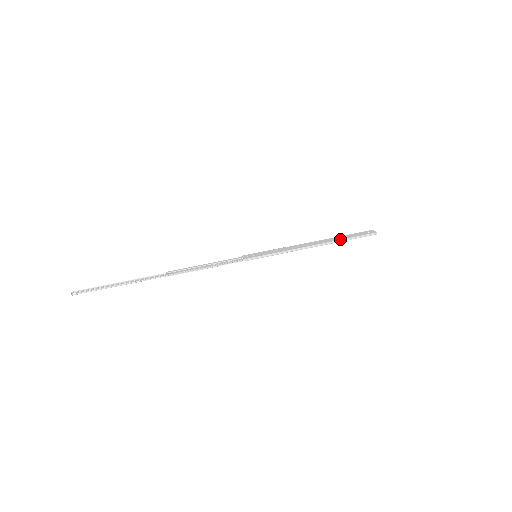
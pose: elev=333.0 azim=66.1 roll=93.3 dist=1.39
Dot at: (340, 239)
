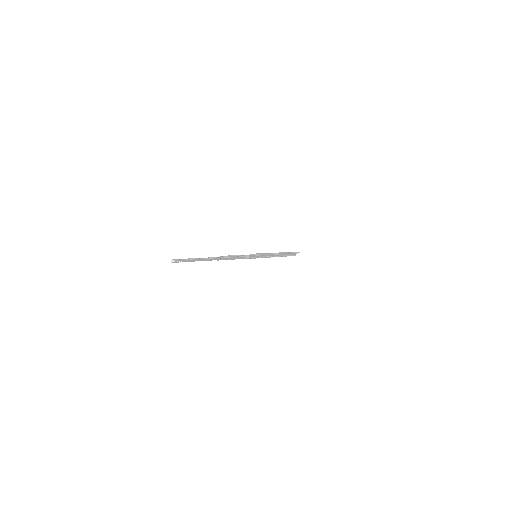
Dot at: (287, 252)
